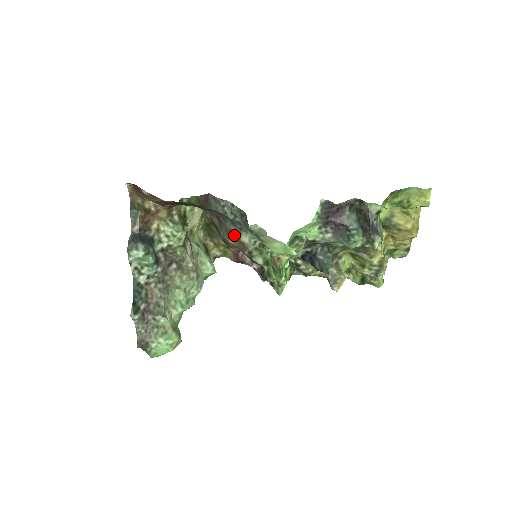
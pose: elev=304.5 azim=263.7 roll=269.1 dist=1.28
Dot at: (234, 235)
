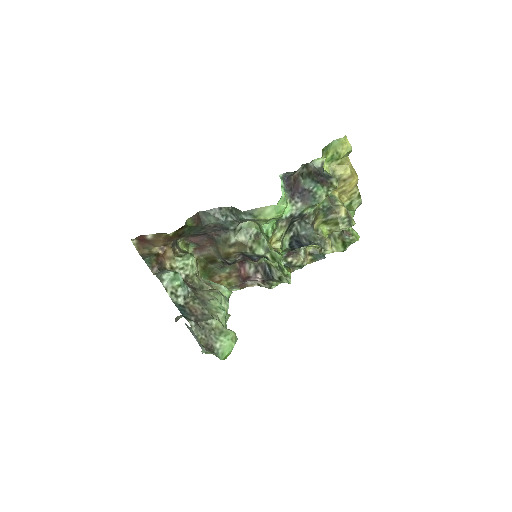
Dot at: (232, 241)
